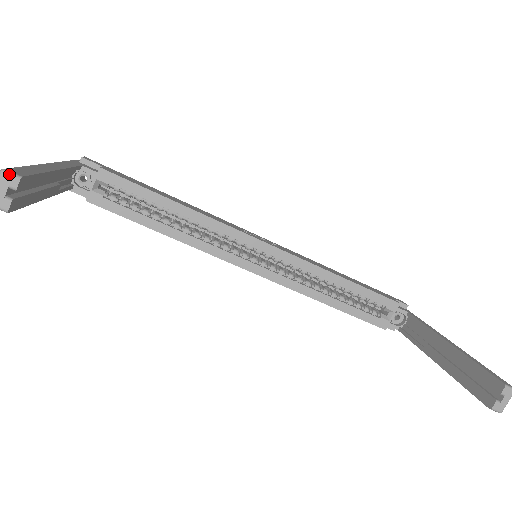
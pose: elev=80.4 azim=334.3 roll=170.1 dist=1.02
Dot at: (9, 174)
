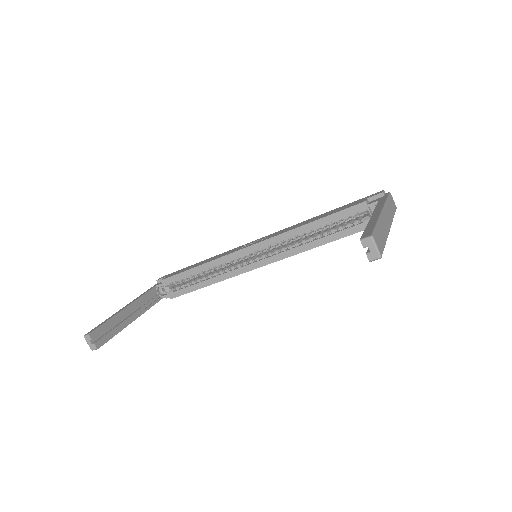
Dot at: (86, 336)
